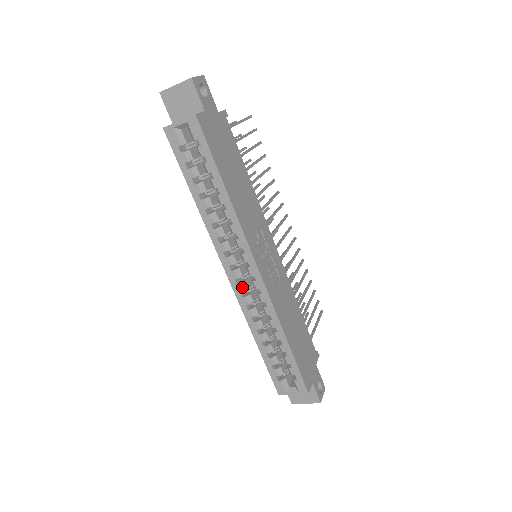
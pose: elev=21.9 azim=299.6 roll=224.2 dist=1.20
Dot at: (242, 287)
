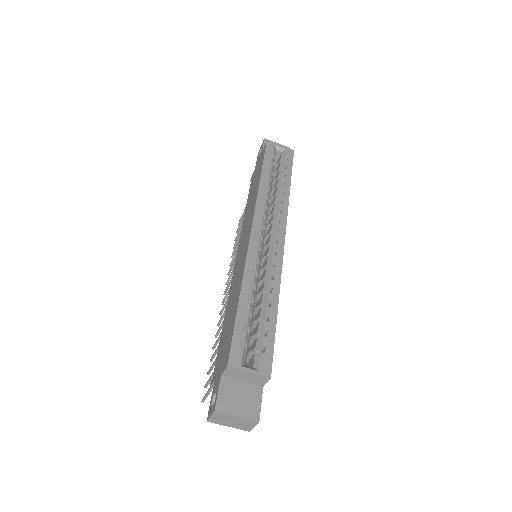
Dot at: (260, 242)
